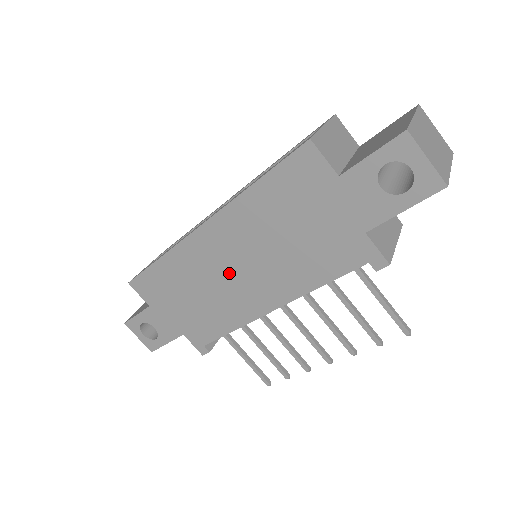
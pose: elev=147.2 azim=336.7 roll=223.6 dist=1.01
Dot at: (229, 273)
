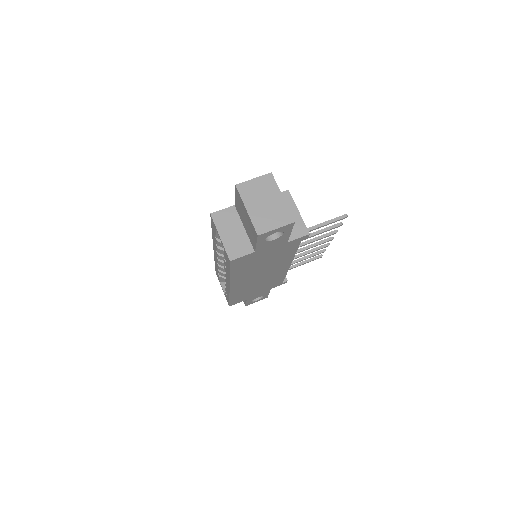
Dot at: (259, 278)
